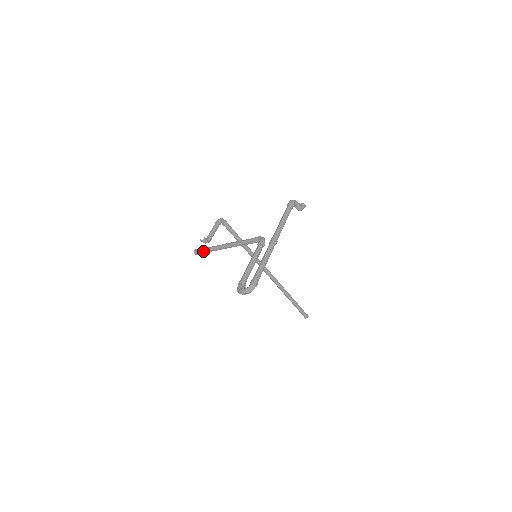
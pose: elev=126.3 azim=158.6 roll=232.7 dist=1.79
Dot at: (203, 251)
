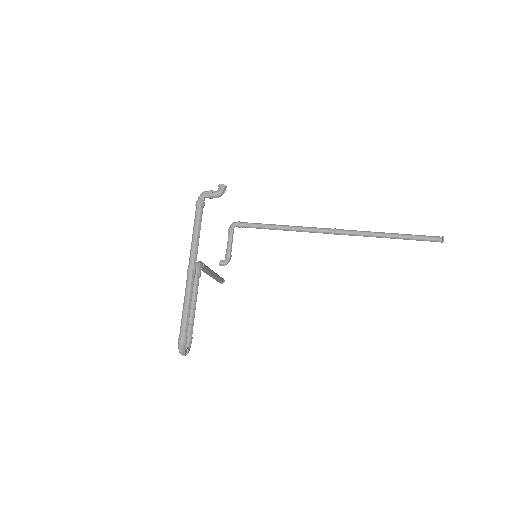
Dot at: (217, 281)
